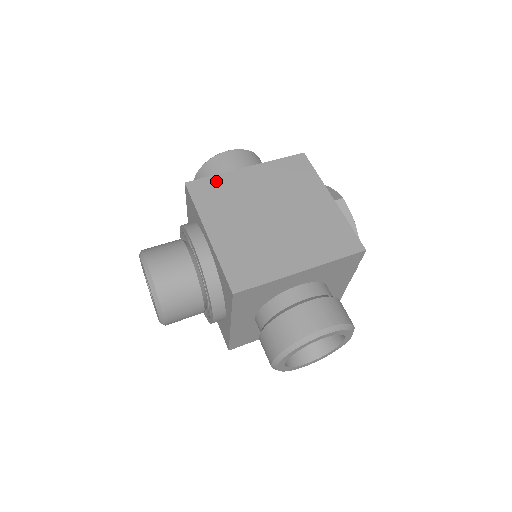
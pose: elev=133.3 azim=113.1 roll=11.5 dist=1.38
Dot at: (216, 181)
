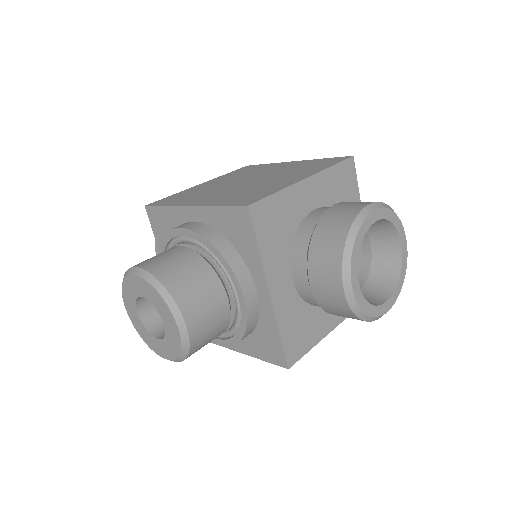
Dot at: (176, 195)
